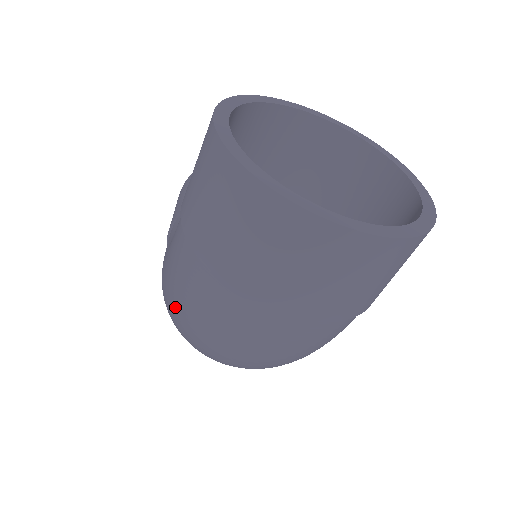
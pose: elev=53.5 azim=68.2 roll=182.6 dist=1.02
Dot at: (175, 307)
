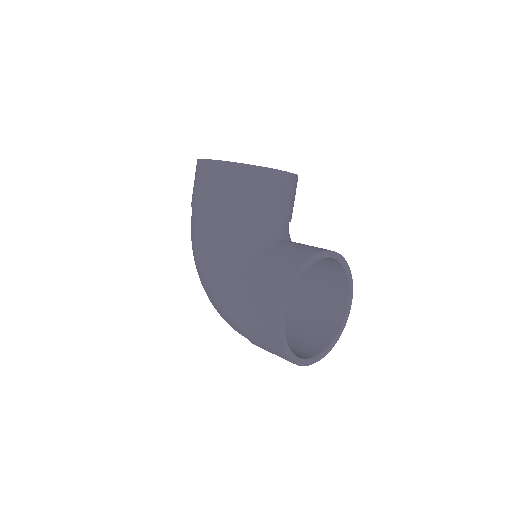
Dot at: (214, 306)
